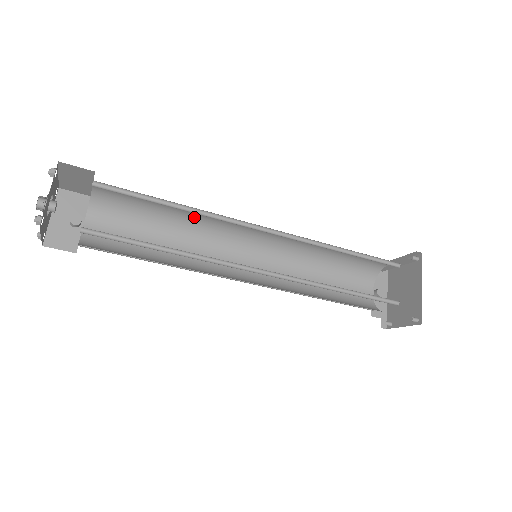
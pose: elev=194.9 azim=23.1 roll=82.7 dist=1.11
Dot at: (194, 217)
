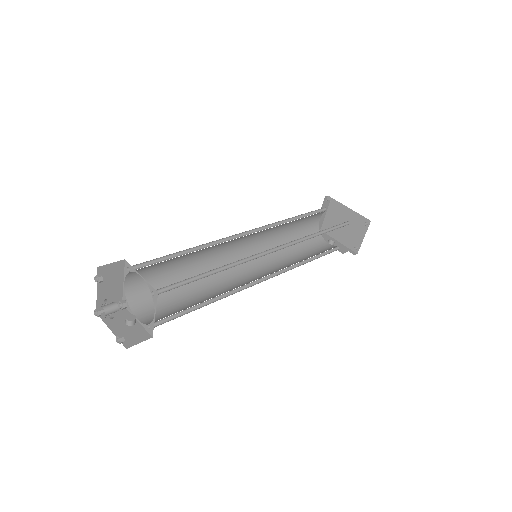
Dot at: (199, 264)
